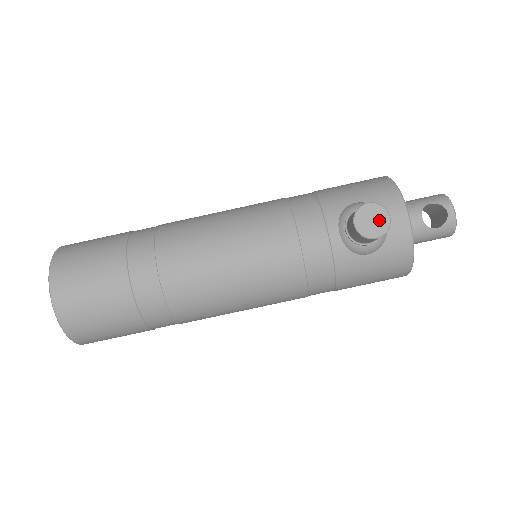
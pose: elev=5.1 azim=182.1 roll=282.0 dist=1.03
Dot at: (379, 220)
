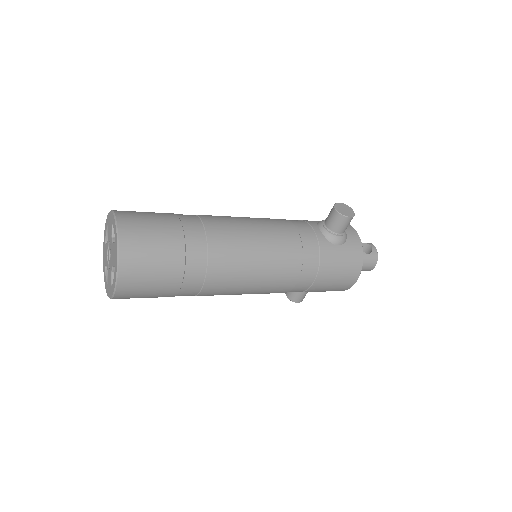
Dot at: (348, 210)
